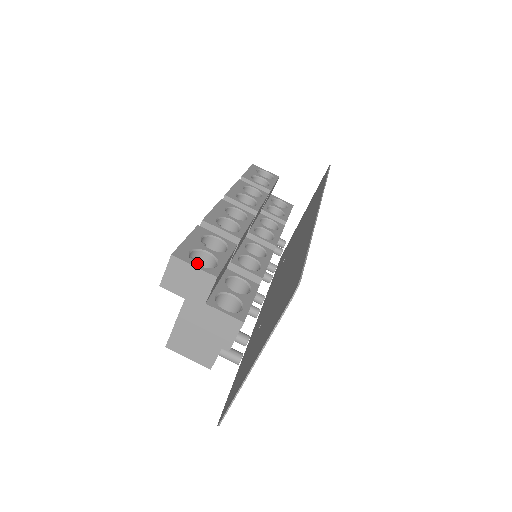
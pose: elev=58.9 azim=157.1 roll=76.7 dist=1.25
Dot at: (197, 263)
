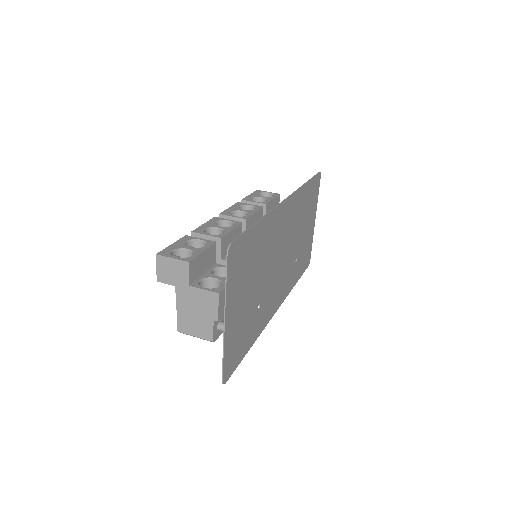
Dot at: occluded
